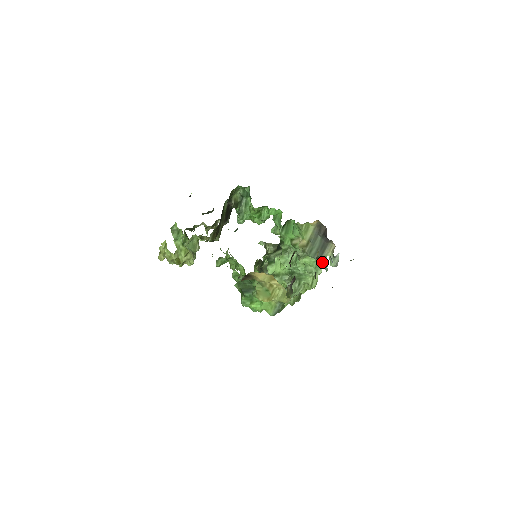
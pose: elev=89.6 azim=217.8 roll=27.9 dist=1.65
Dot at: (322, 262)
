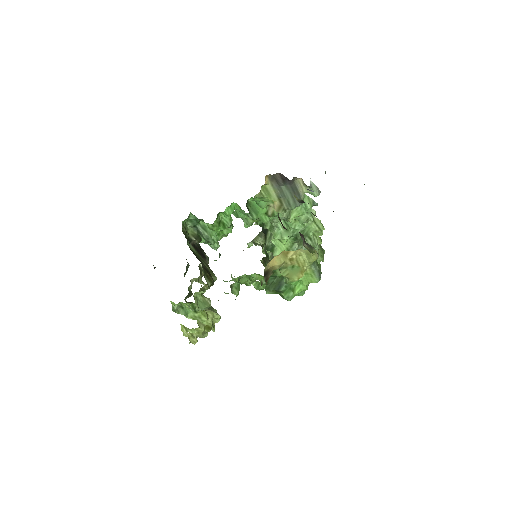
Dot at: (306, 202)
